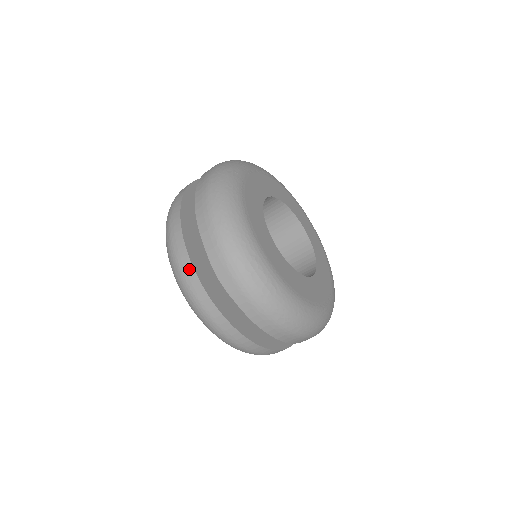
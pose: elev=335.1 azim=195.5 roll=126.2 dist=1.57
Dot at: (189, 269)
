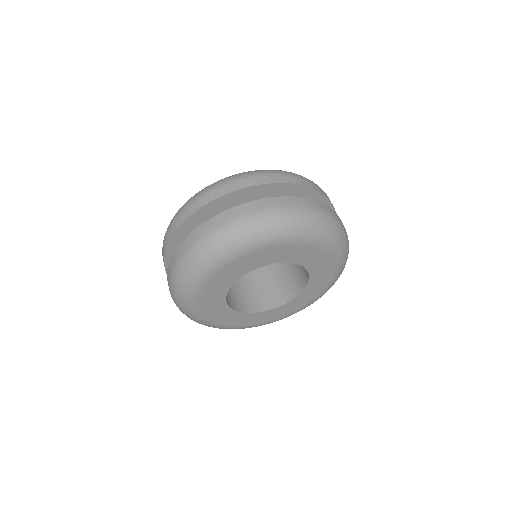
Dot at: (165, 244)
